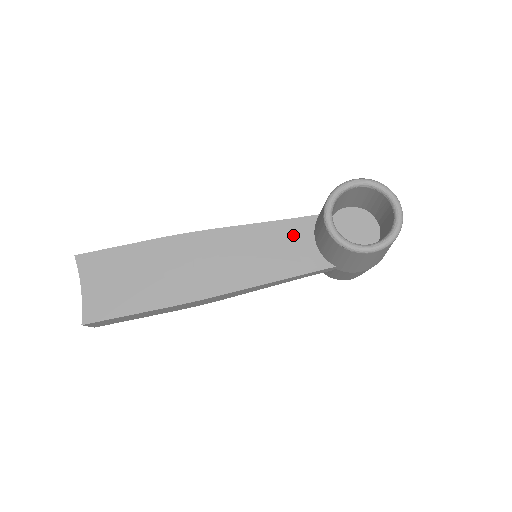
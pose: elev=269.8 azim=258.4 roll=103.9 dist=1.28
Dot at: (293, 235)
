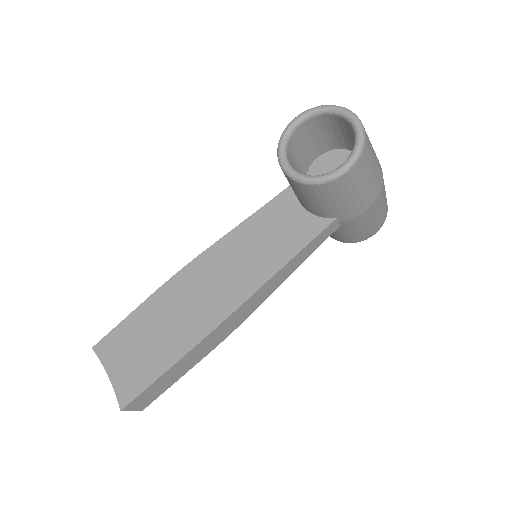
Dot at: (279, 214)
